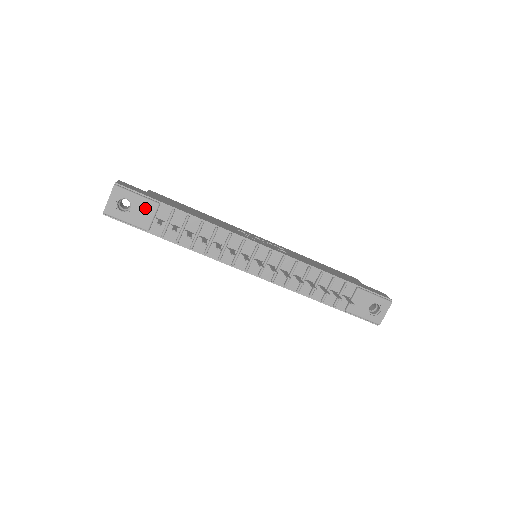
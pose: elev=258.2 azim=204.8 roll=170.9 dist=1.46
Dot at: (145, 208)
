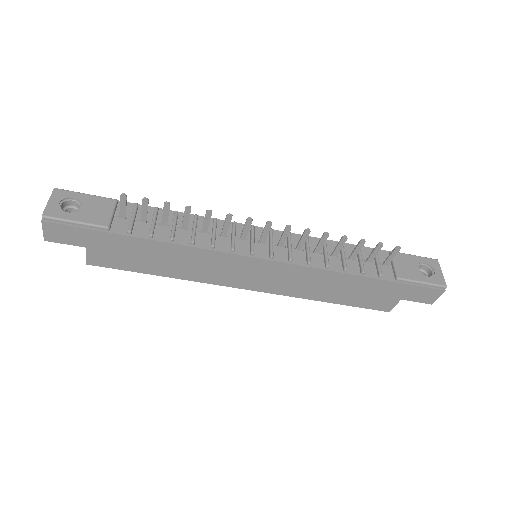
Dot at: (99, 205)
